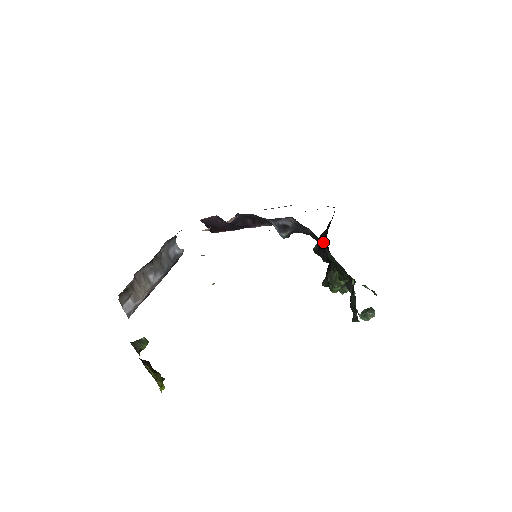
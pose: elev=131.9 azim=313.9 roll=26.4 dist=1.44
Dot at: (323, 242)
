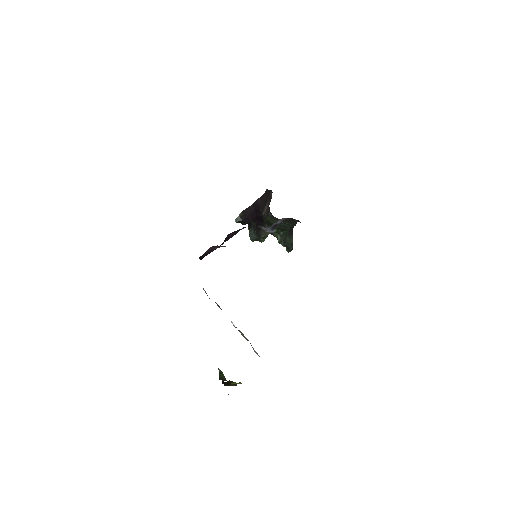
Dot at: (251, 214)
